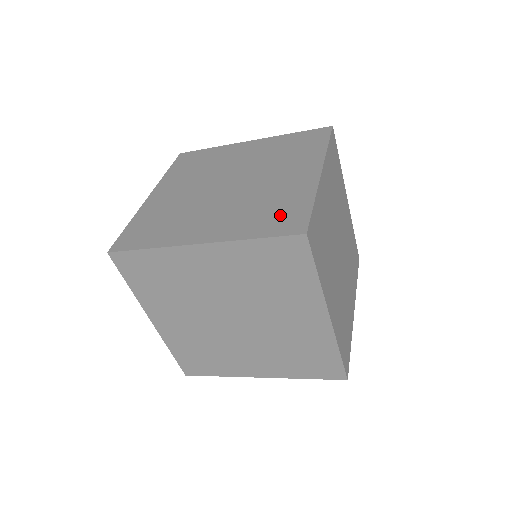
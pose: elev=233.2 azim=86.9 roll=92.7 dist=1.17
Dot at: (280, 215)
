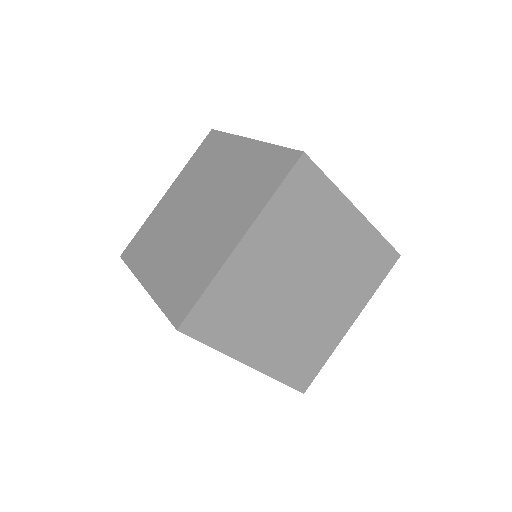
Dot at: occluded
